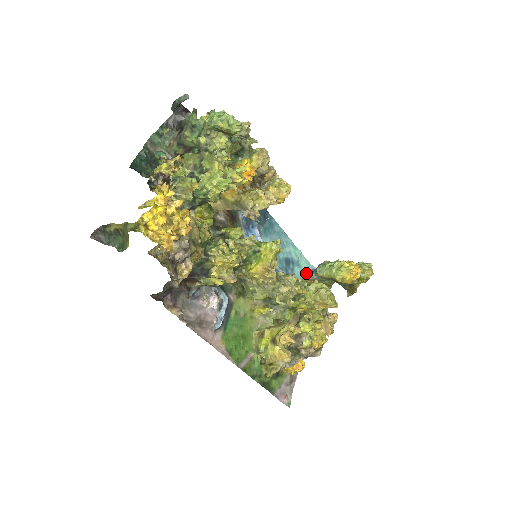
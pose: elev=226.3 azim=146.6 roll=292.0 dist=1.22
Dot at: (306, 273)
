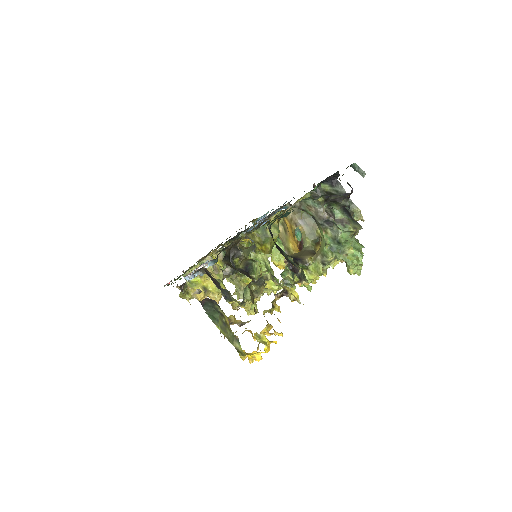
Dot at: occluded
